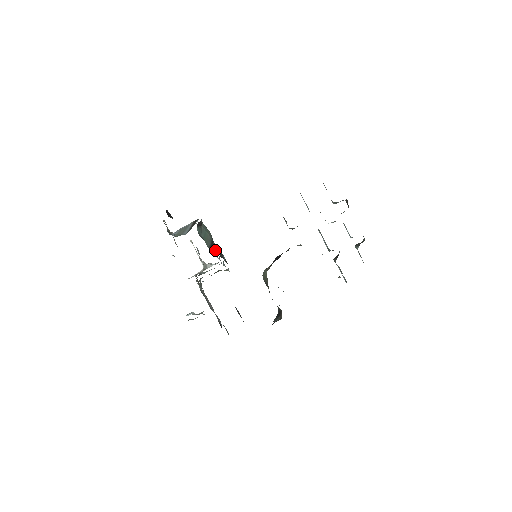
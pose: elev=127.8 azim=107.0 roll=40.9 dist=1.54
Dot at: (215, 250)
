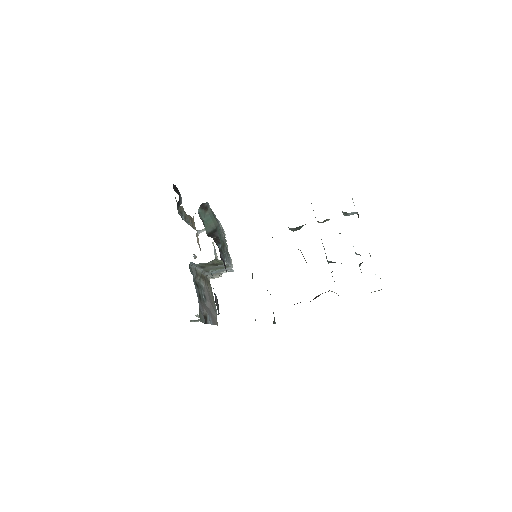
Dot at: (213, 237)
